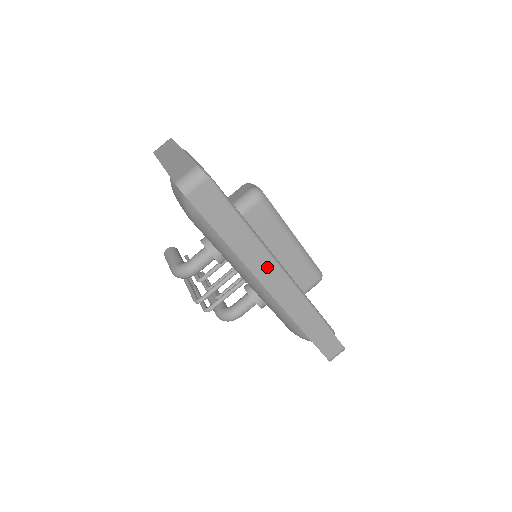
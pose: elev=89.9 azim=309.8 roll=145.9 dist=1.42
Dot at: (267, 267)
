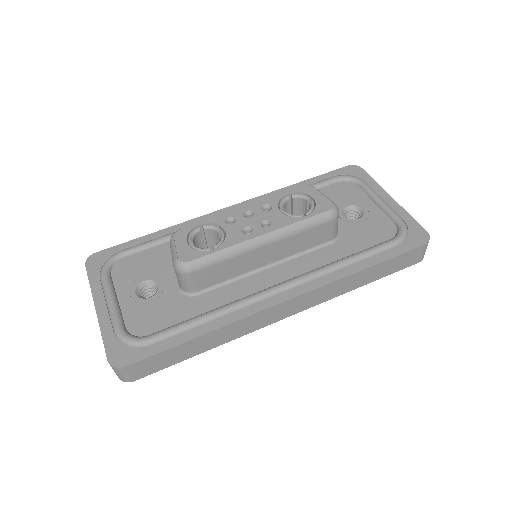
Dot at: (259, 319)
